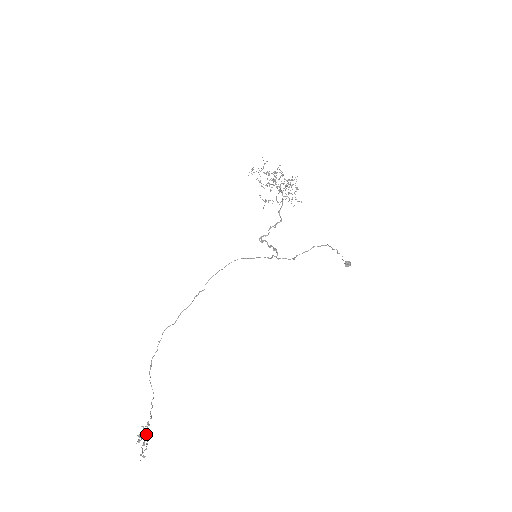
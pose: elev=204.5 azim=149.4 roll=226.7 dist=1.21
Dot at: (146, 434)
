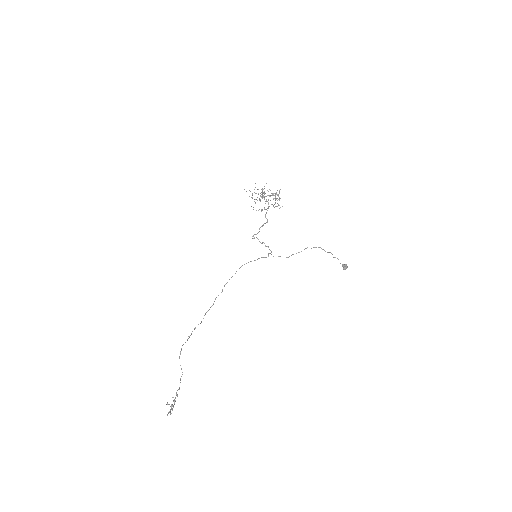
Dot at: (174, 400)
